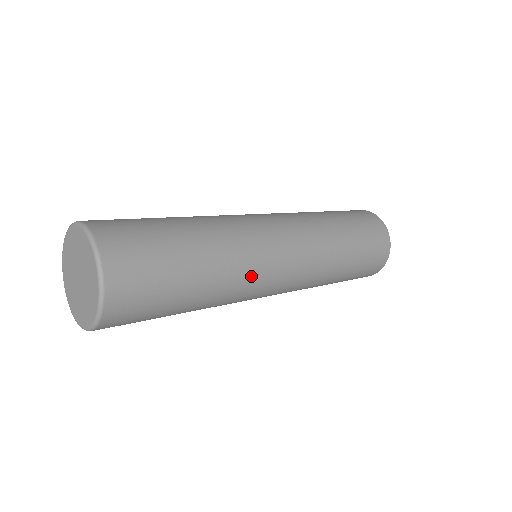
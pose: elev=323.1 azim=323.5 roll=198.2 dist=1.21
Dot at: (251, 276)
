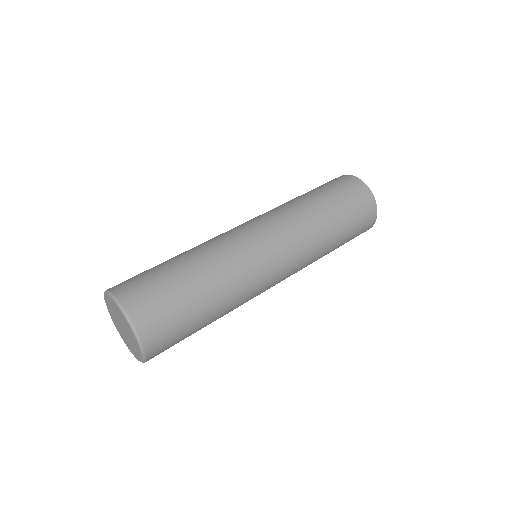
Dot at: (252, 292)
